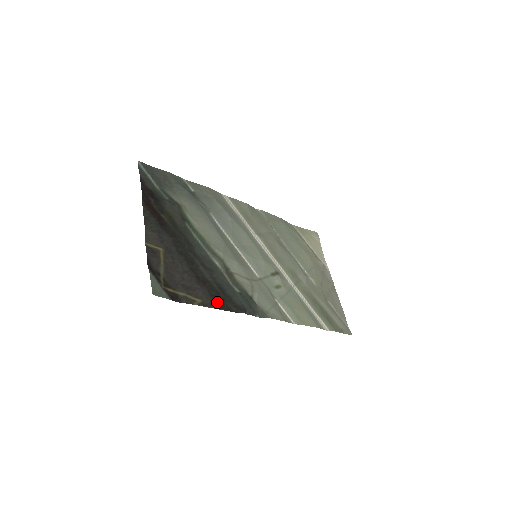
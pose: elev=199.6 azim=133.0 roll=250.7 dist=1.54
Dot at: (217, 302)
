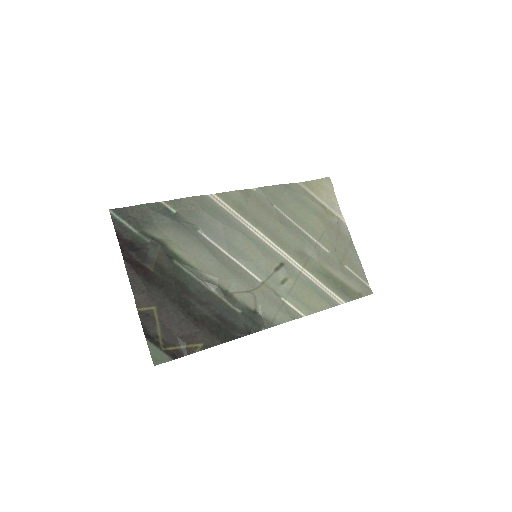
Dot at: (219, 336)
